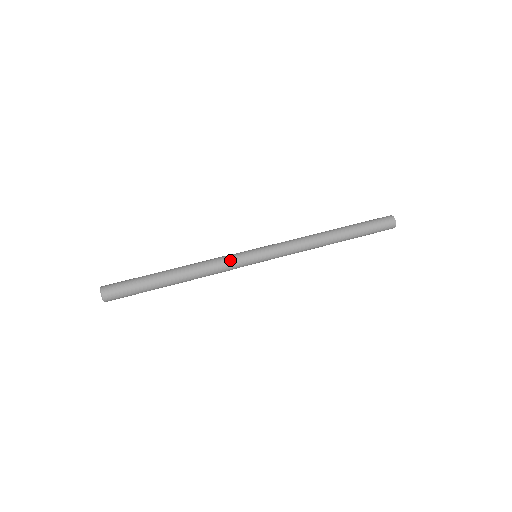
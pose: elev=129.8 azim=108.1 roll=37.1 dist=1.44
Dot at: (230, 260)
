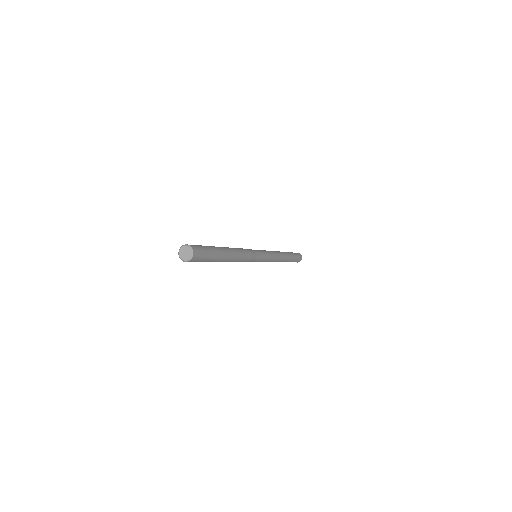
Dot at: occluded
